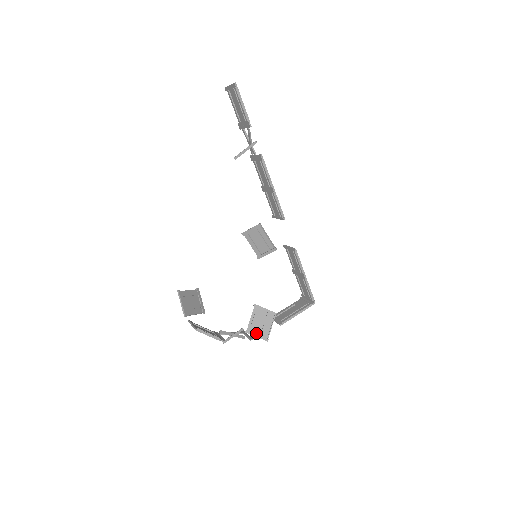
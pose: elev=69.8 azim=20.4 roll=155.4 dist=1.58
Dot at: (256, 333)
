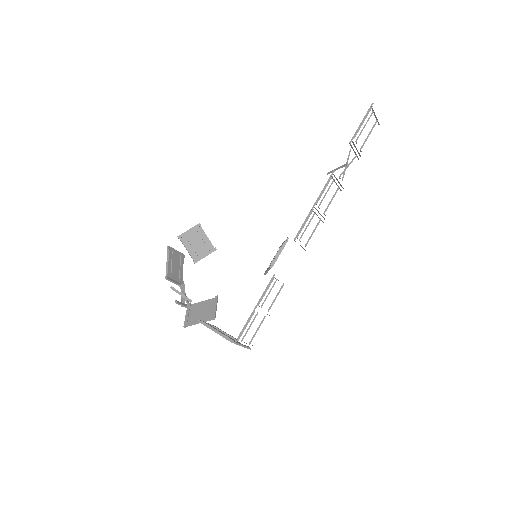
Dot at: (190, 313)
